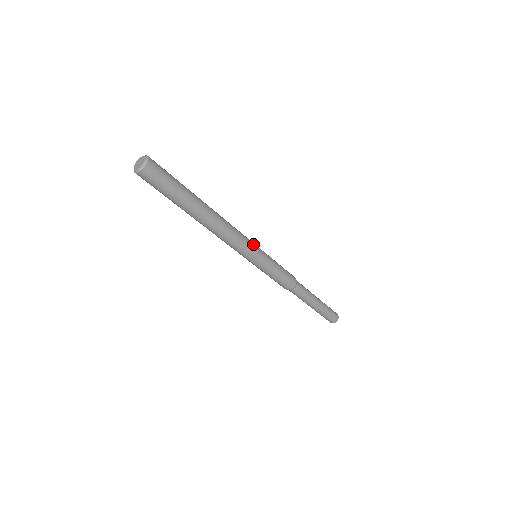
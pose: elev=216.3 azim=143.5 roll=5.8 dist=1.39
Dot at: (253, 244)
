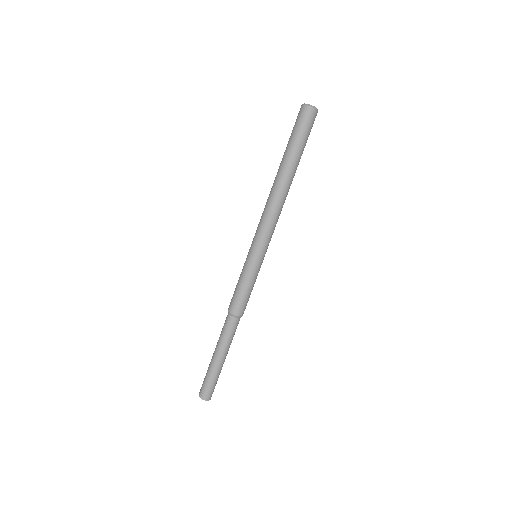
Dot at: occluded
